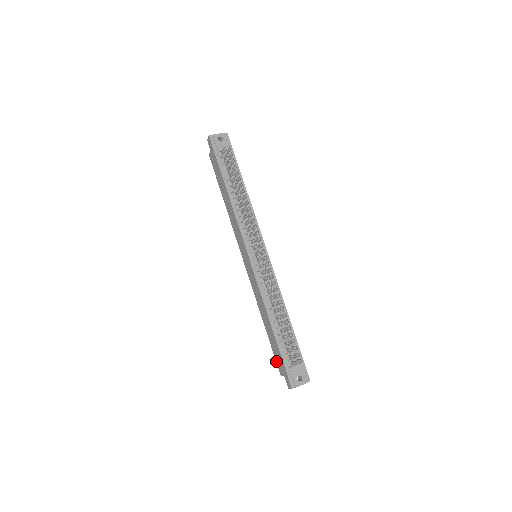
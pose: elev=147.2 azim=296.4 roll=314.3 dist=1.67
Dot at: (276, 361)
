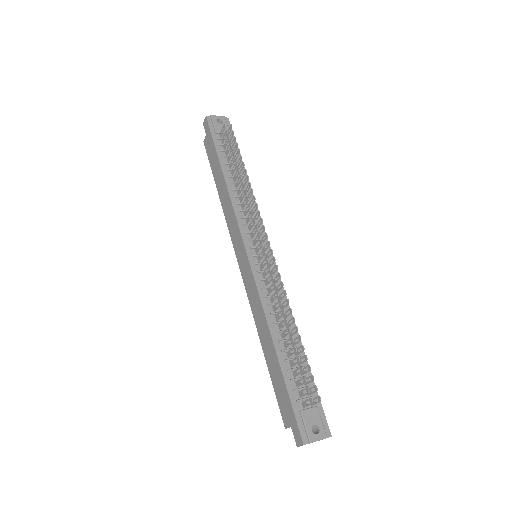
Dot at: (279, 405)
